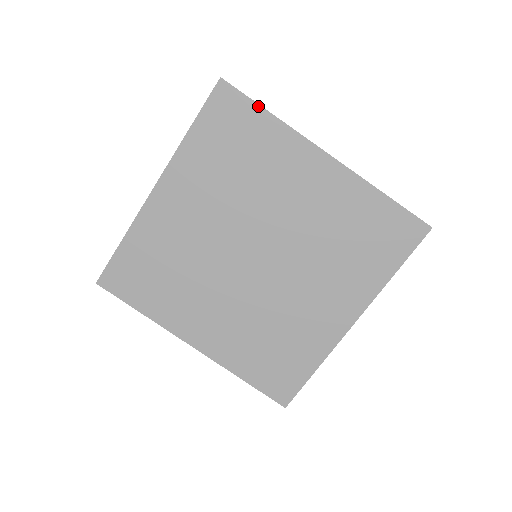
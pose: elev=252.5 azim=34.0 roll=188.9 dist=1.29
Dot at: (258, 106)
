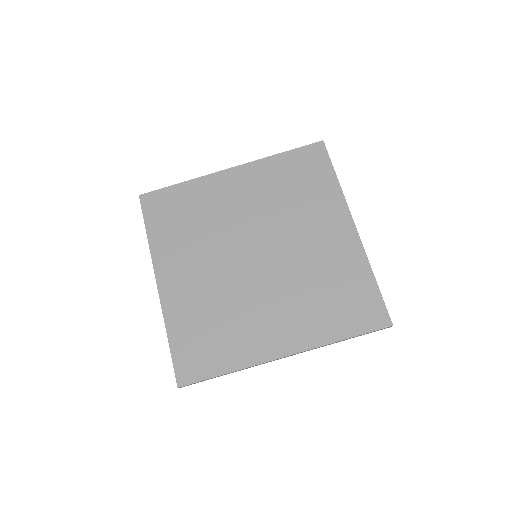
Dot at: (333, 169)
